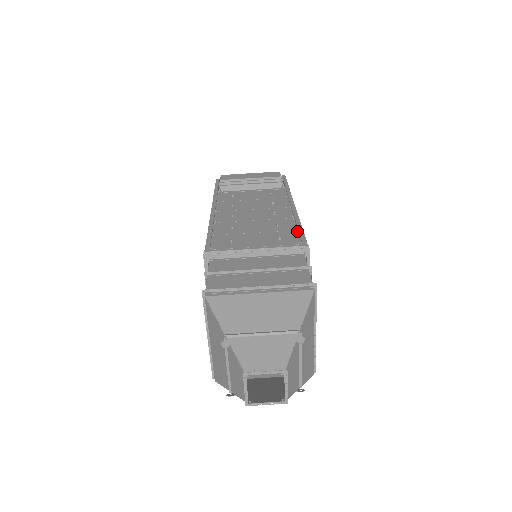
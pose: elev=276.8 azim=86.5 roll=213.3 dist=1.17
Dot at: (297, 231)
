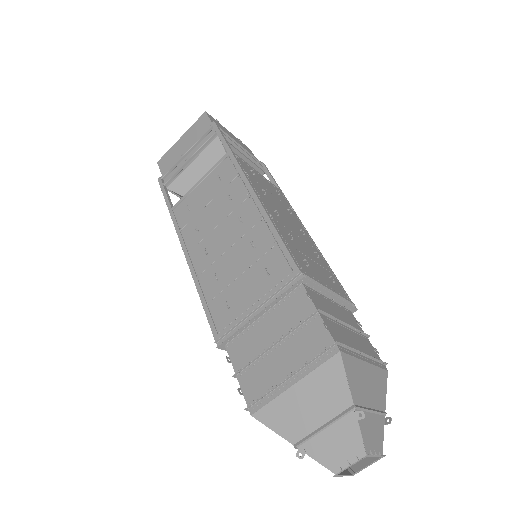
Dot at: (277, 247)
